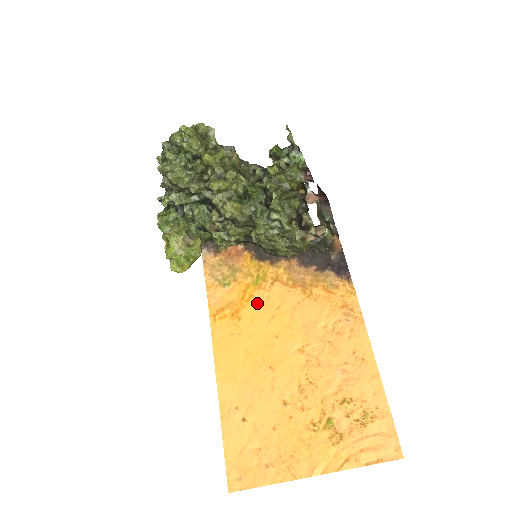
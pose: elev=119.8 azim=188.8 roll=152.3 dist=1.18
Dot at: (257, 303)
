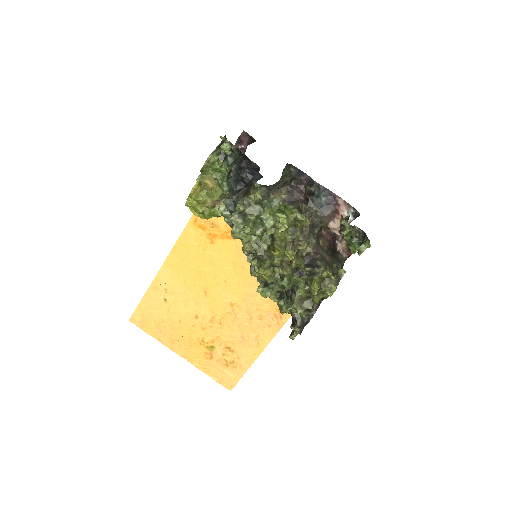
Dot at: (233, 247)
